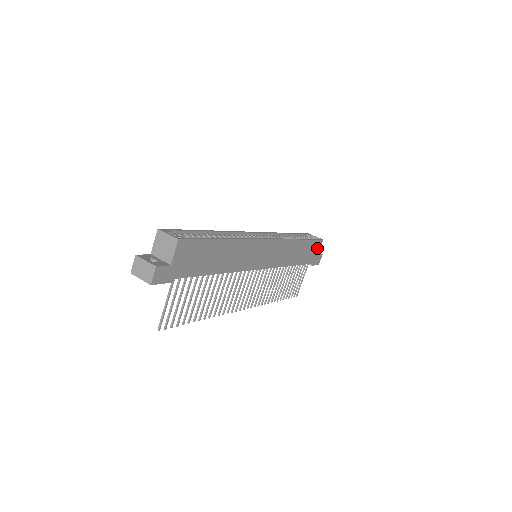
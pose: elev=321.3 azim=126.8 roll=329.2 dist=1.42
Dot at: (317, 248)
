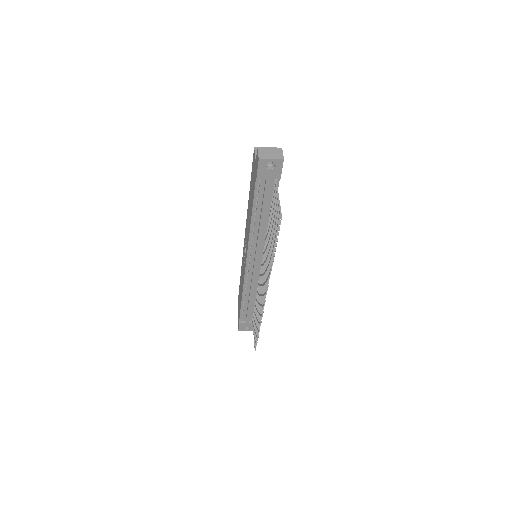
Dot at: occluded
